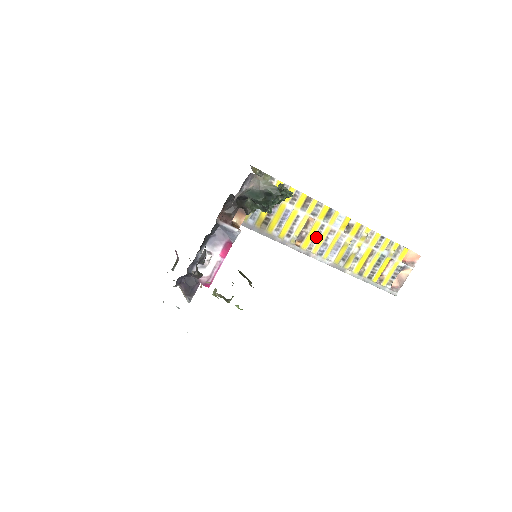
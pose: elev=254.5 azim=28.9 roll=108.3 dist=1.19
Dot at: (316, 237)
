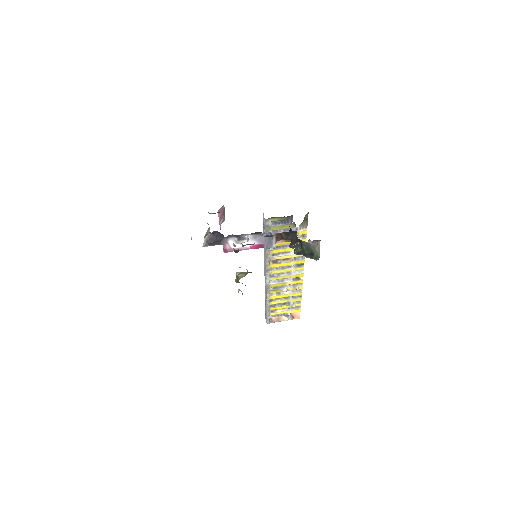
Dot at: (281, 268)
